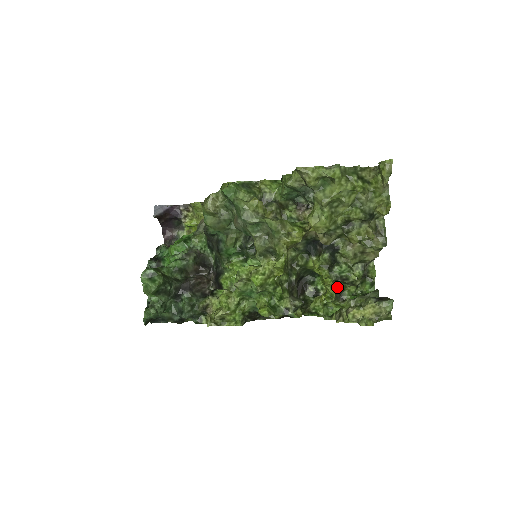
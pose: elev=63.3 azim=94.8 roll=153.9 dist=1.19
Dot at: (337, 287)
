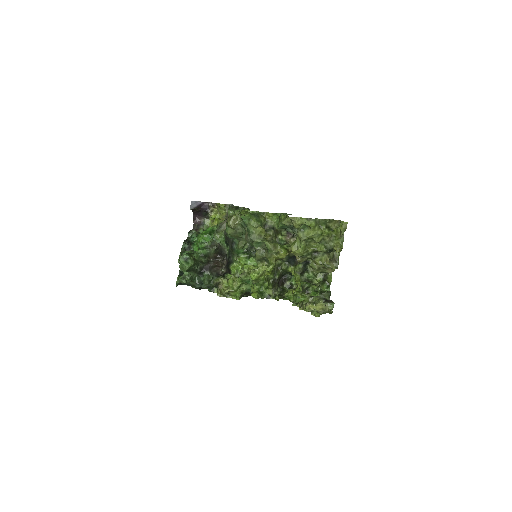
Dot at: (305, 285)
